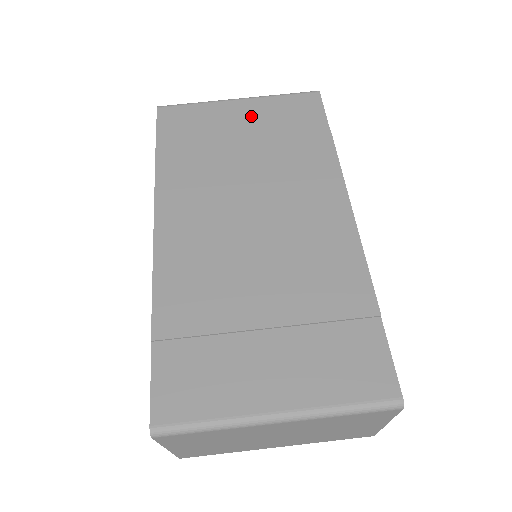
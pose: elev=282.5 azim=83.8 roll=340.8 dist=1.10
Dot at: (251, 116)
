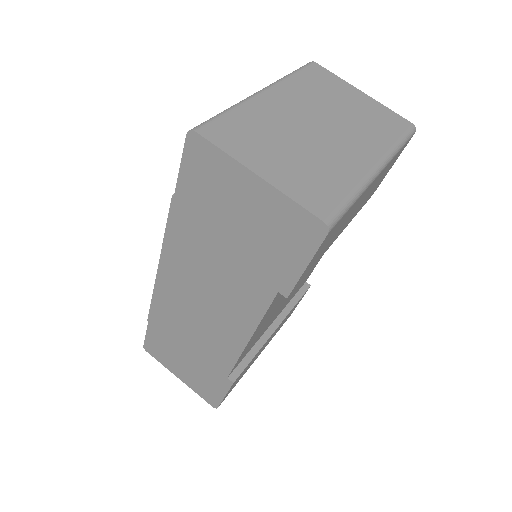
Dot at: occluded
